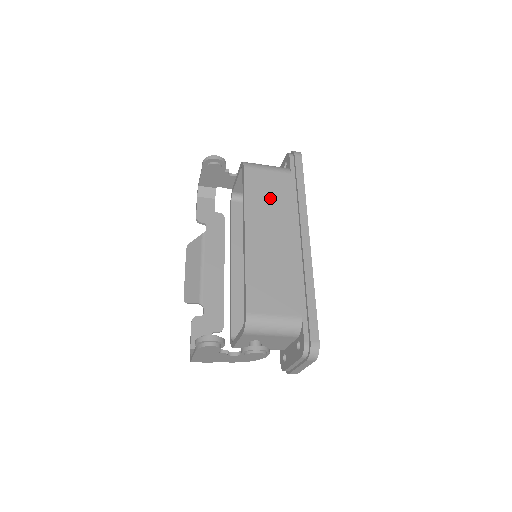
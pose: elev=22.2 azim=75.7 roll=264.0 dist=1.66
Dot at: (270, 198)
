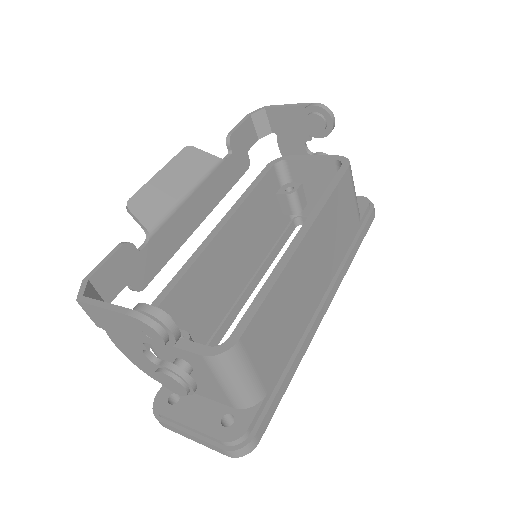
Dot at: (338, 226)
